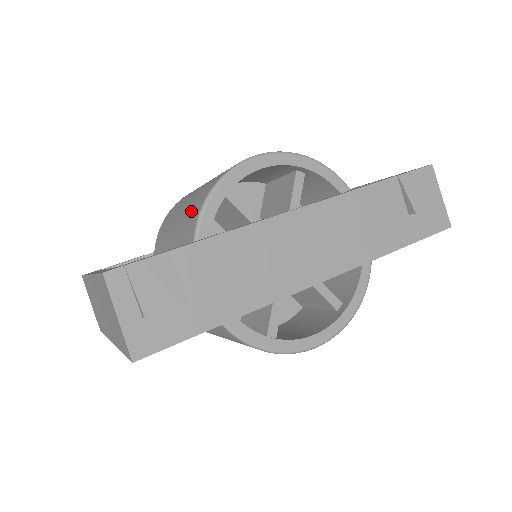
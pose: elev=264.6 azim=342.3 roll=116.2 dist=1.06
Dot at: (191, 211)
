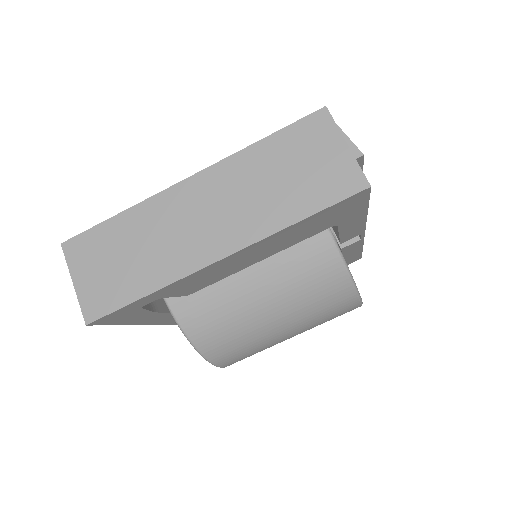
Dot at: occluded
